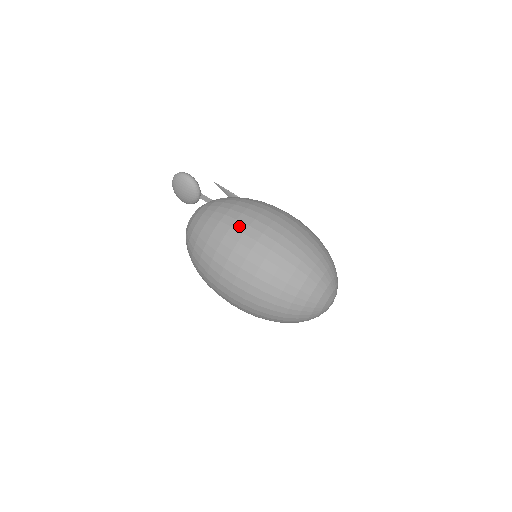
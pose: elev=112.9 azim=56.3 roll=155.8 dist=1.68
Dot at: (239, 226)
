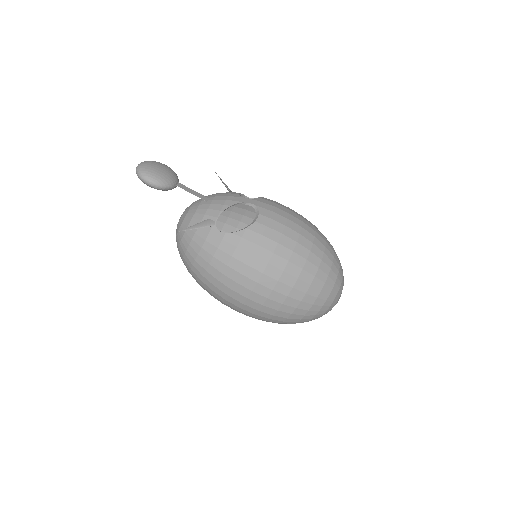
Dot at: (219, 293)
